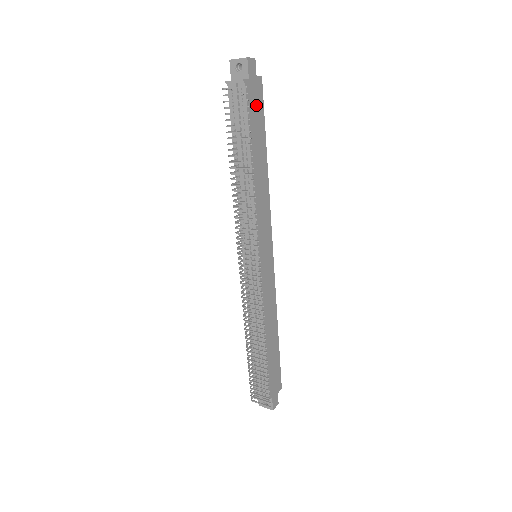
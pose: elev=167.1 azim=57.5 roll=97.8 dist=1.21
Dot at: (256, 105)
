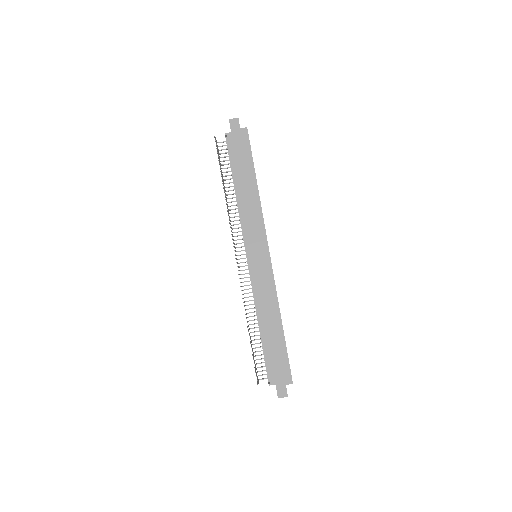
Dot at: (241, 147)
